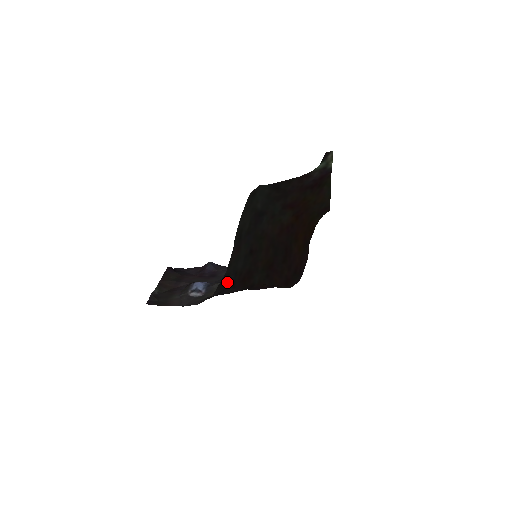
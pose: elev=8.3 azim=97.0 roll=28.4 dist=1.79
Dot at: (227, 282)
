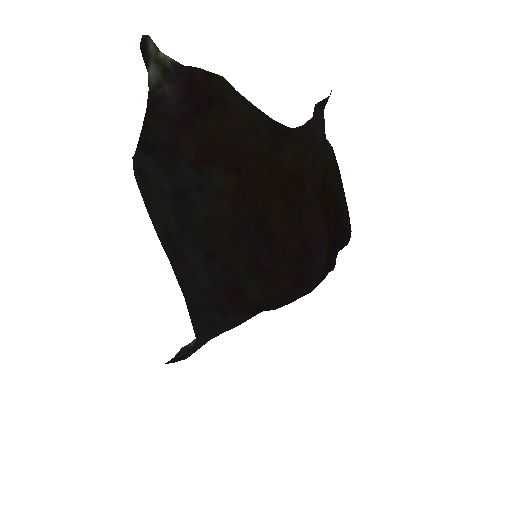
Dot at: (205, 311)
